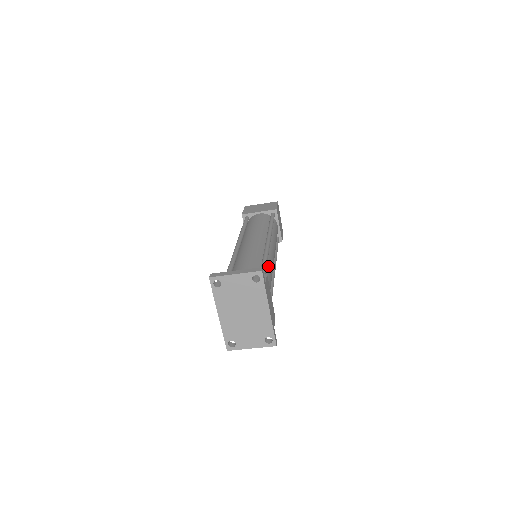
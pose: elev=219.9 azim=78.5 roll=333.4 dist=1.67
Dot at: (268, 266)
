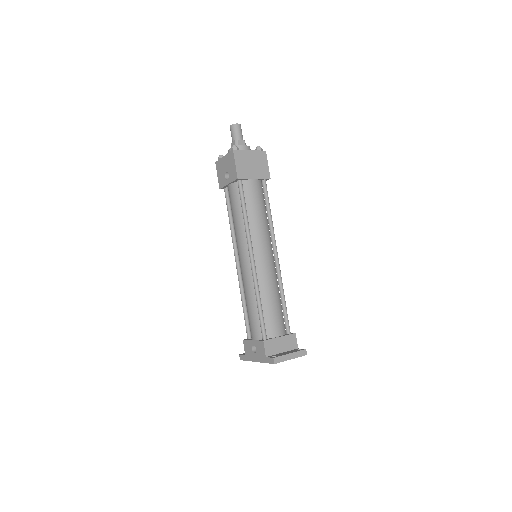
Dot at: occluded
